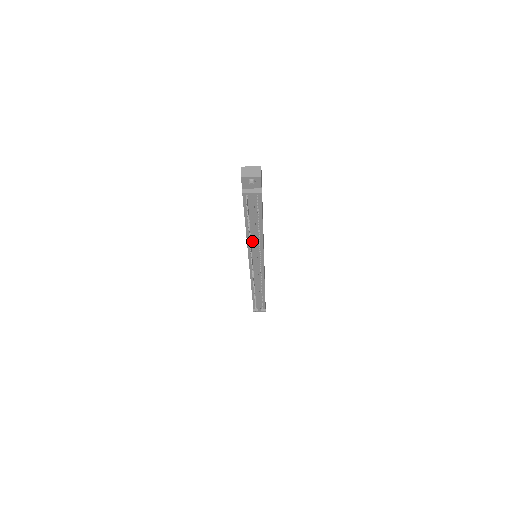
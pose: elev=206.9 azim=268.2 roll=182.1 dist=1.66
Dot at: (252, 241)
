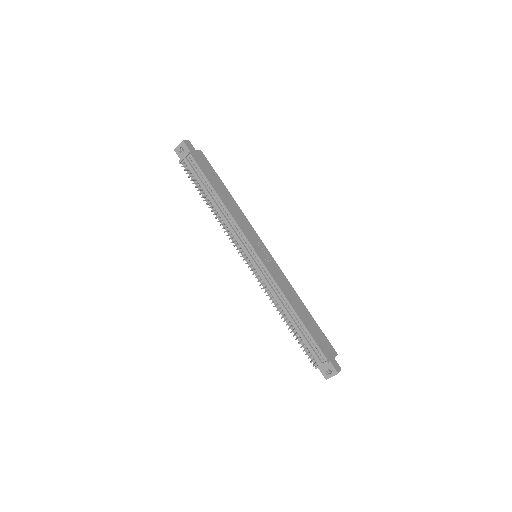
Dot at: (224, 220)
